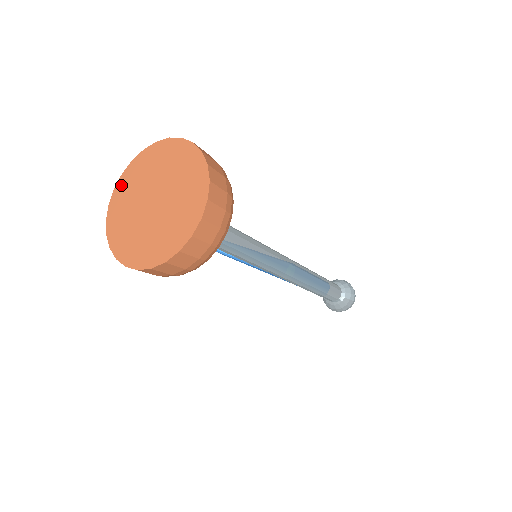
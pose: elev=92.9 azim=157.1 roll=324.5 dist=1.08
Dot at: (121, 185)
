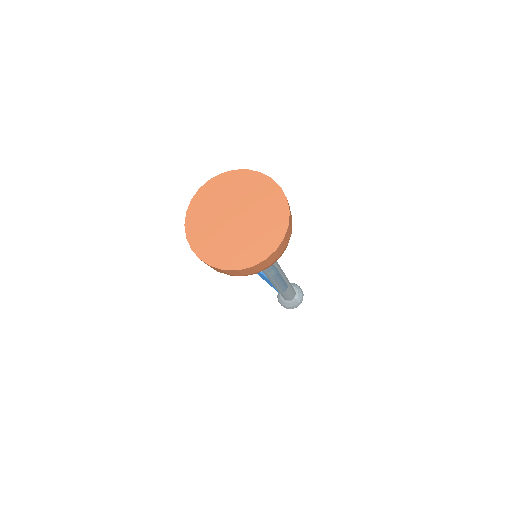
Dot at: (206, 189)
